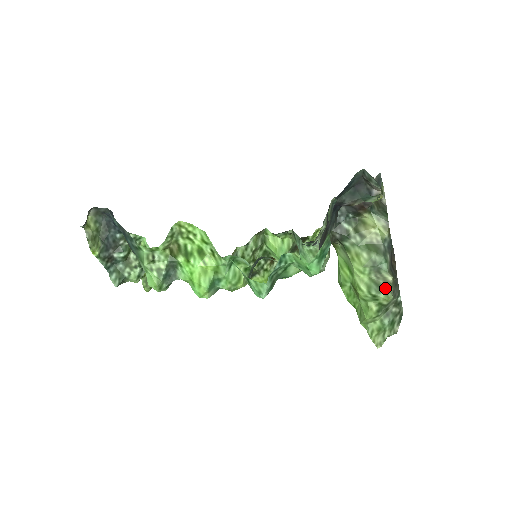
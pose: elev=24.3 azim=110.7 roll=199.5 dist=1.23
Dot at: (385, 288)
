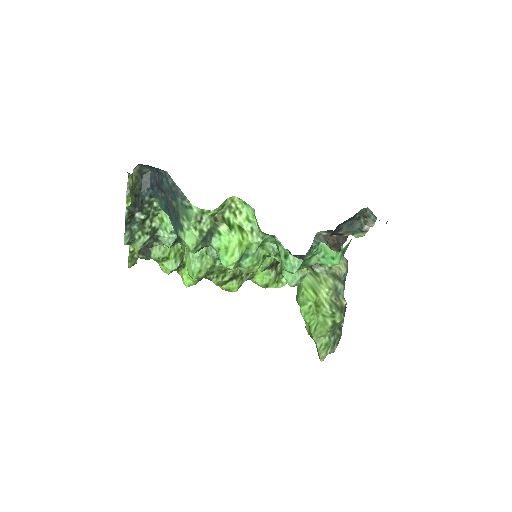
Dot at: (341, 309)
